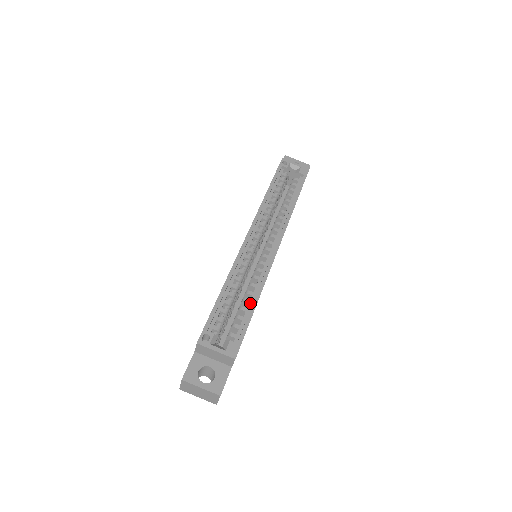
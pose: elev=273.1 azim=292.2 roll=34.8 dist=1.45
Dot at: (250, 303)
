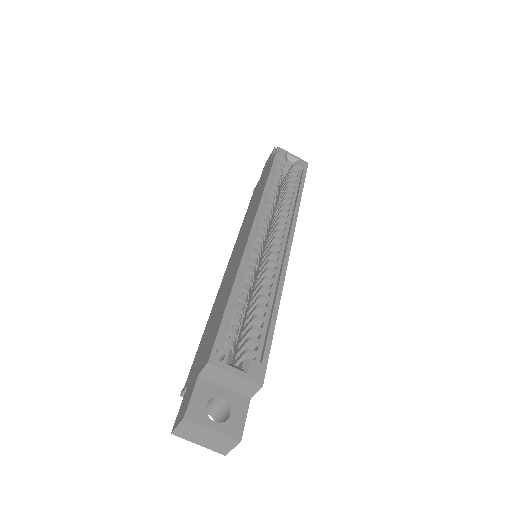
Dot at: (268, 310)
